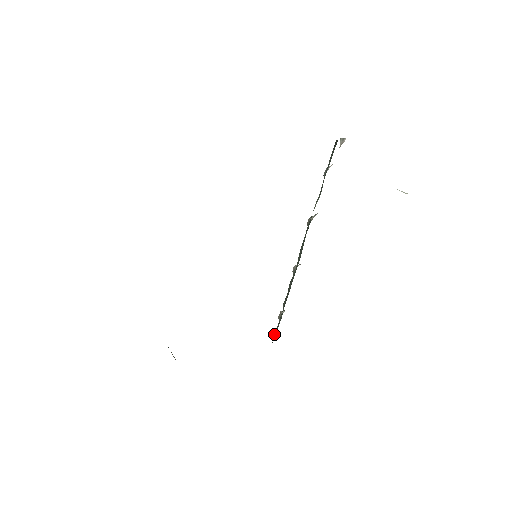
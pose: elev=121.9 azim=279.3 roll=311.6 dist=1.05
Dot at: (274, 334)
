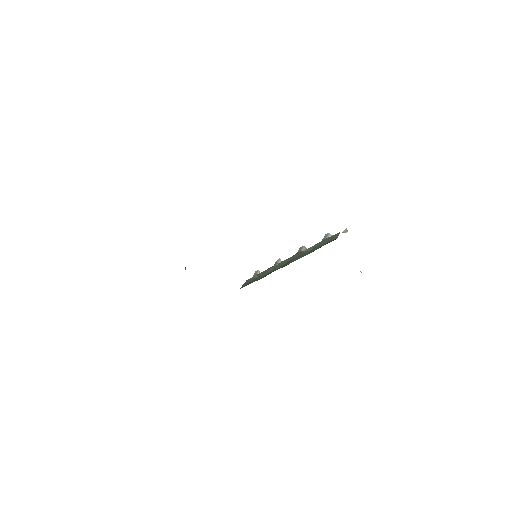
Dot at: (246, 281)
